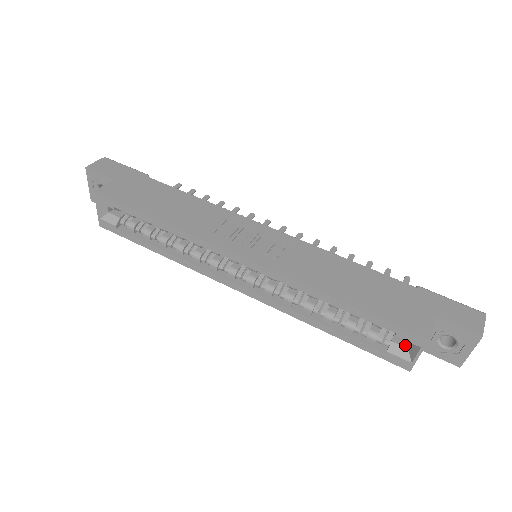
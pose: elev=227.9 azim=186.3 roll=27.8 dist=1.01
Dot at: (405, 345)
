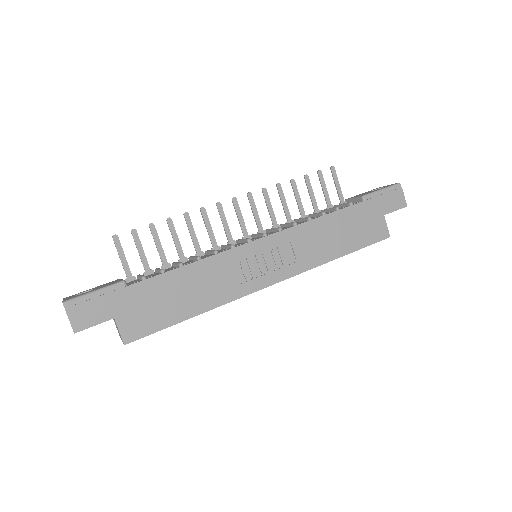
Dot at: occluded
